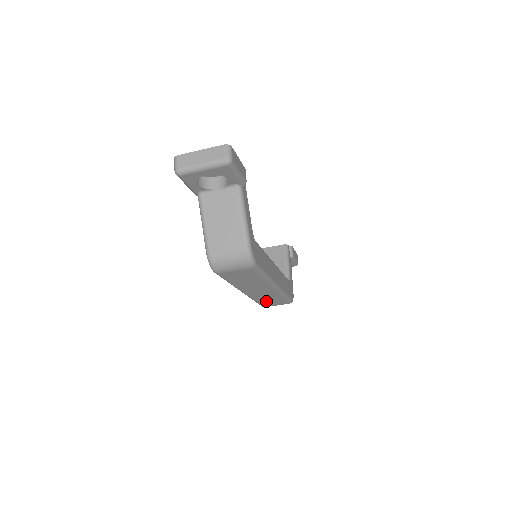
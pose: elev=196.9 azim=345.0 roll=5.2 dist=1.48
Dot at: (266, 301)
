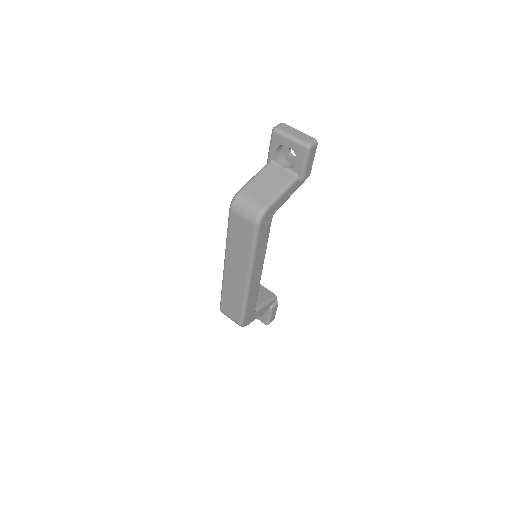
Dot at: (228, 299)
